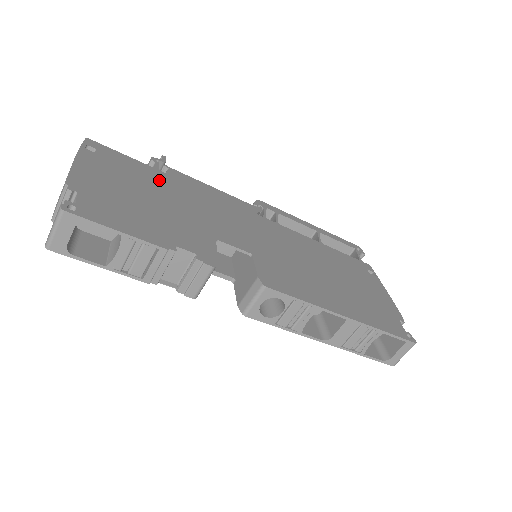
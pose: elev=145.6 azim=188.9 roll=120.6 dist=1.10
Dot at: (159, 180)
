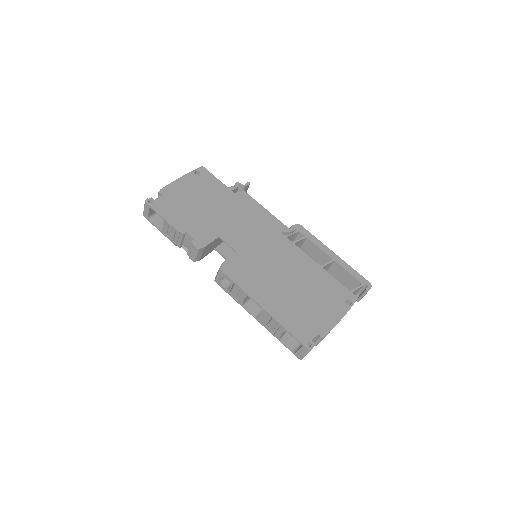
Dot at: (223, 197)
